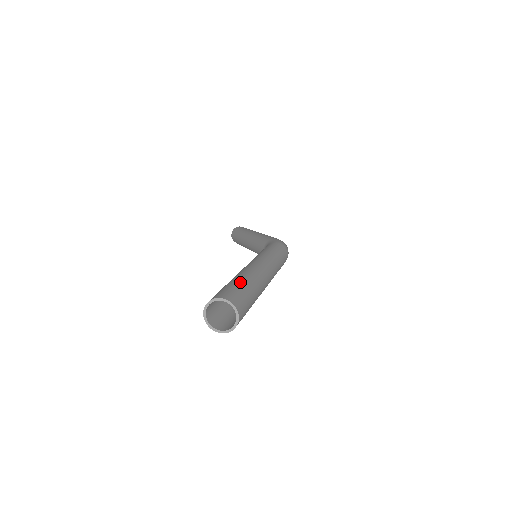
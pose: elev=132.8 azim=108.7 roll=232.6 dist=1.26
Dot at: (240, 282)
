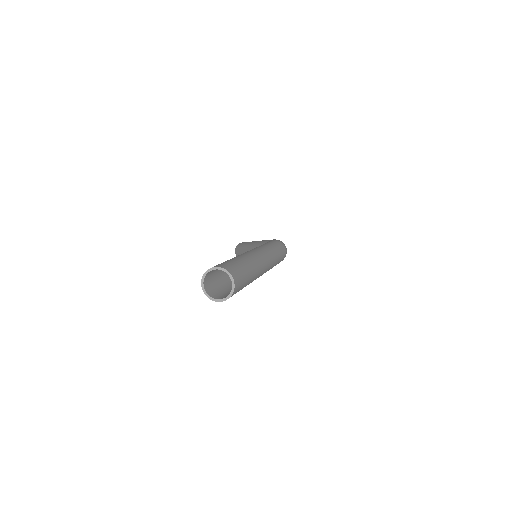
Dot at: (236, 259)
